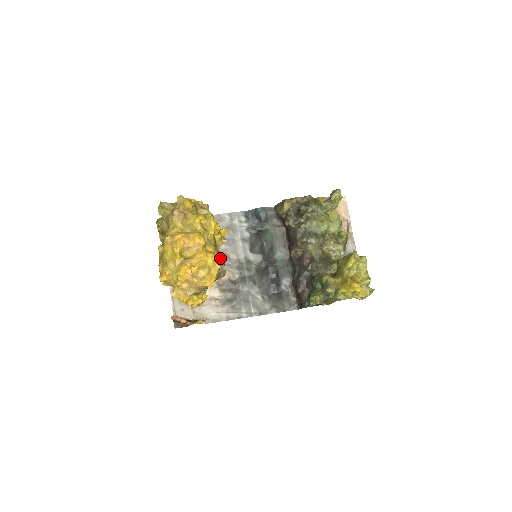
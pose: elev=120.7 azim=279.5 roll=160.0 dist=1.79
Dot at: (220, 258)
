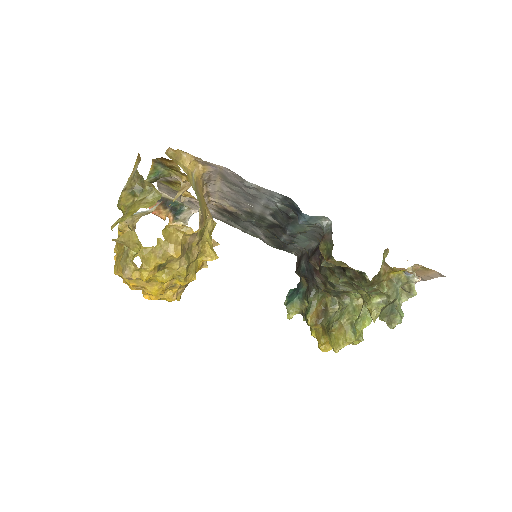
Dot at: occluded
